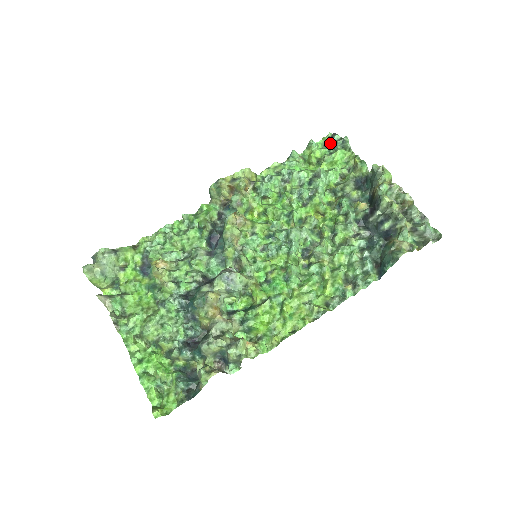
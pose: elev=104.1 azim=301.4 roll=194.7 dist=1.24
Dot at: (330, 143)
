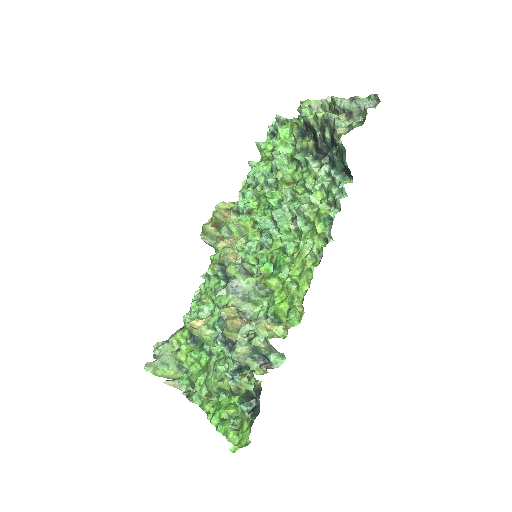
Dot at: (273, 132)
